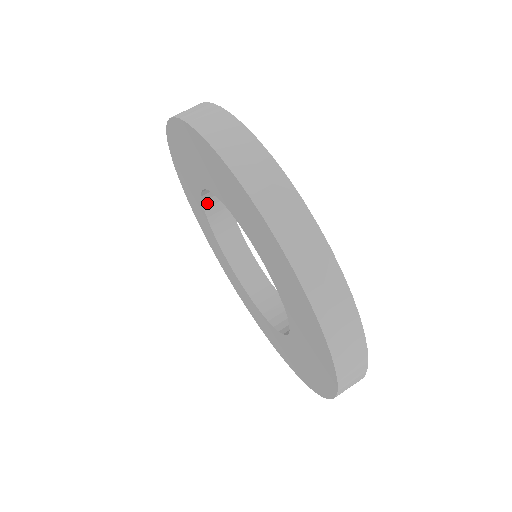
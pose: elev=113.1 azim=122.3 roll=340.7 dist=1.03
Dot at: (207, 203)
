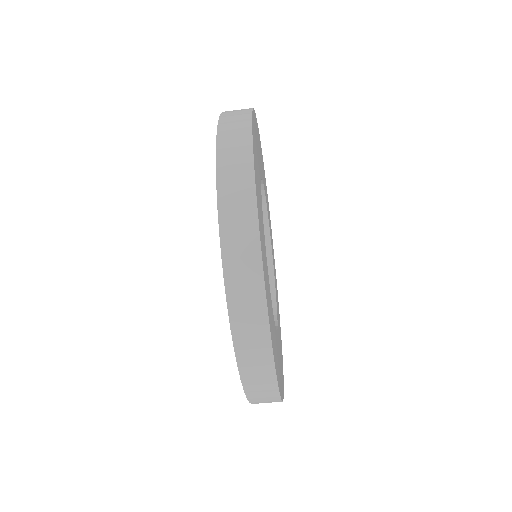
Dot at: occluded
